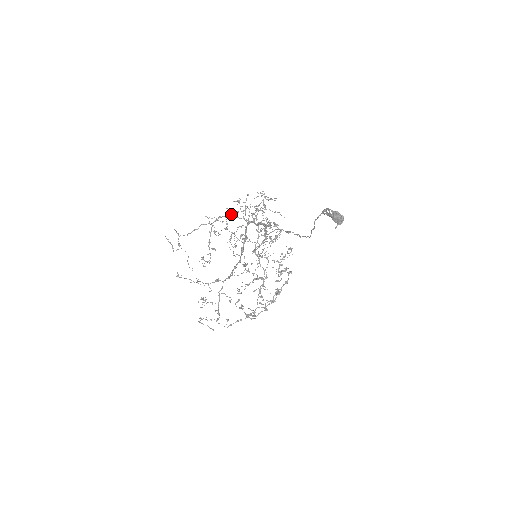
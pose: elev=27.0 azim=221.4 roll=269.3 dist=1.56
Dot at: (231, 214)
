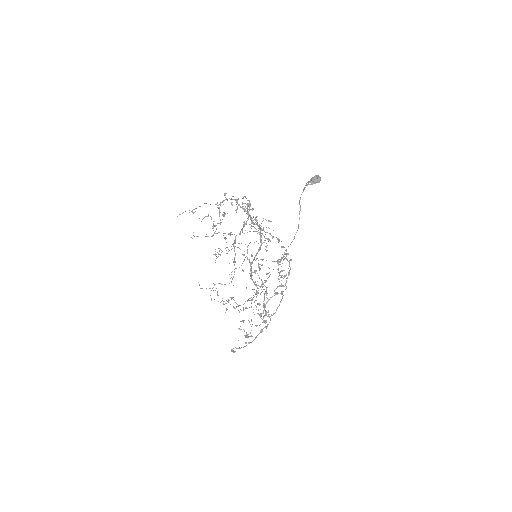
Dot at: (234, 199)
